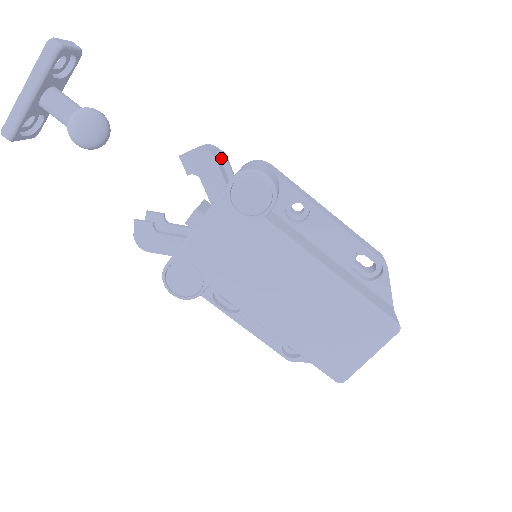
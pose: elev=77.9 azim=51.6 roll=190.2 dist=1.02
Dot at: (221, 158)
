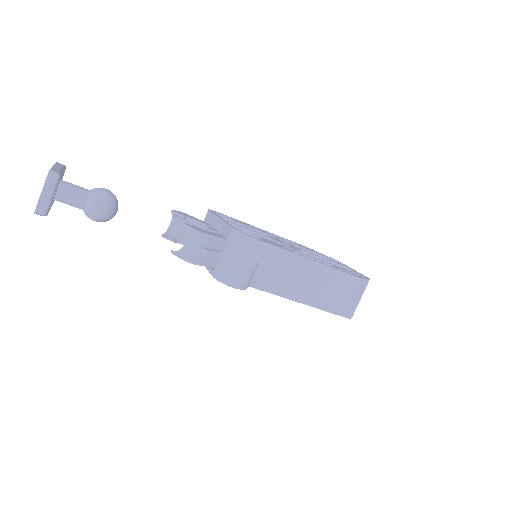
Dot at: (204, 253)
